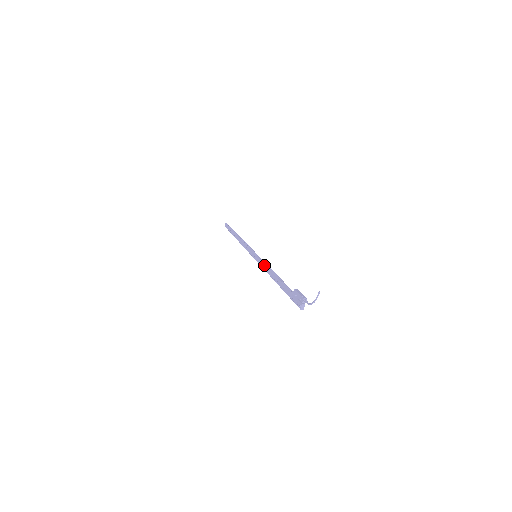
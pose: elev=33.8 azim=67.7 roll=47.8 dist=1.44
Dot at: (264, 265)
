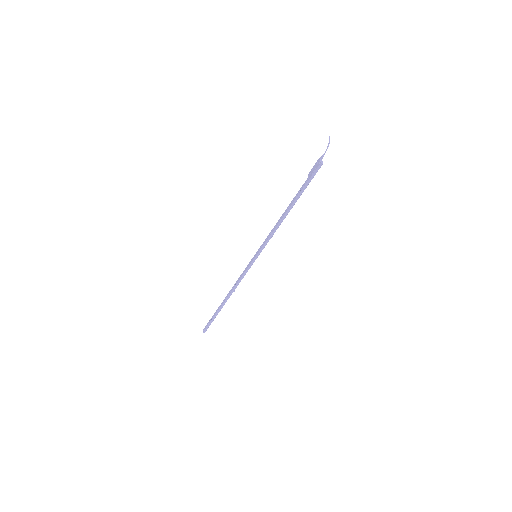
Dot at: (269, 234)
